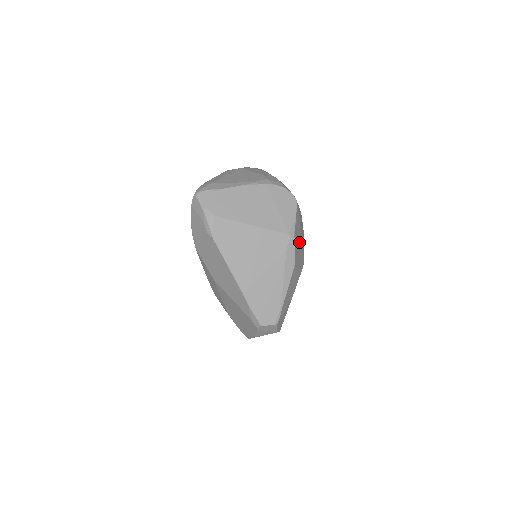
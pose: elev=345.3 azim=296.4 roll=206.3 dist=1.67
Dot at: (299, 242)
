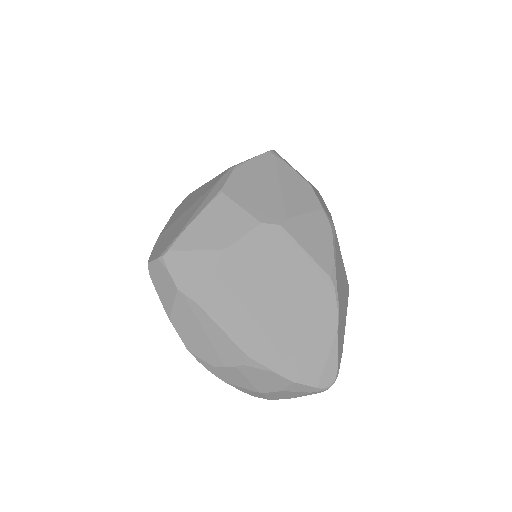
Dot at: (264, 188)
